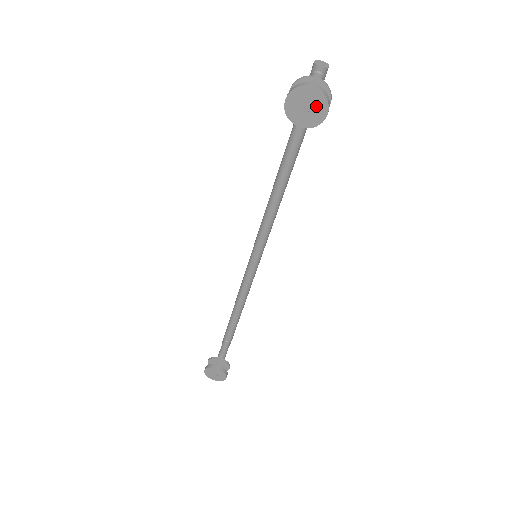
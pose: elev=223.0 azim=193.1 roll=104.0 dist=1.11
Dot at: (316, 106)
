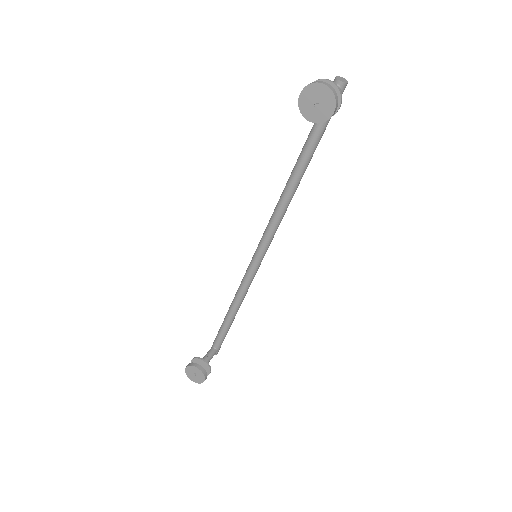
Dot at: (325, 103)
